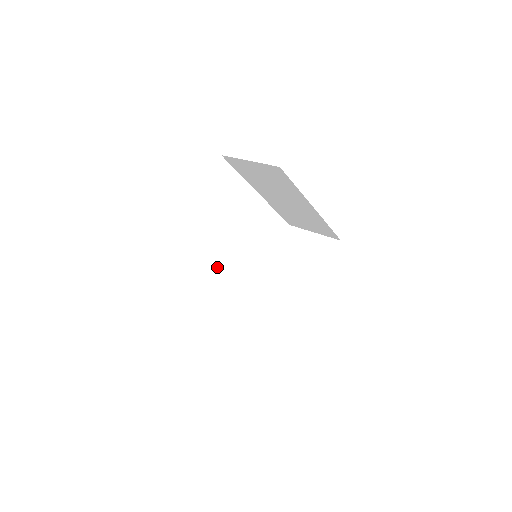
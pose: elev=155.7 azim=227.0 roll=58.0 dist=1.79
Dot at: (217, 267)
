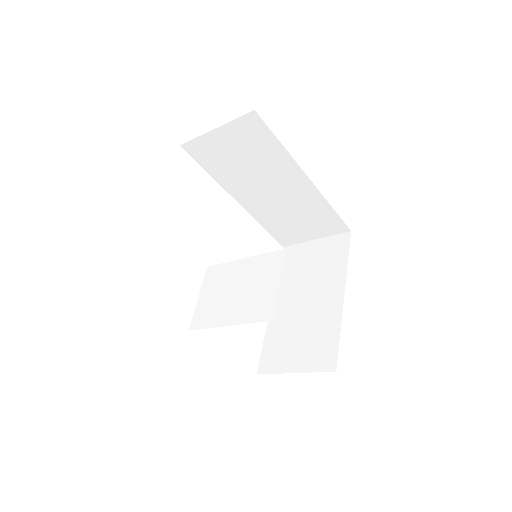
Dot at: (209, 285)
